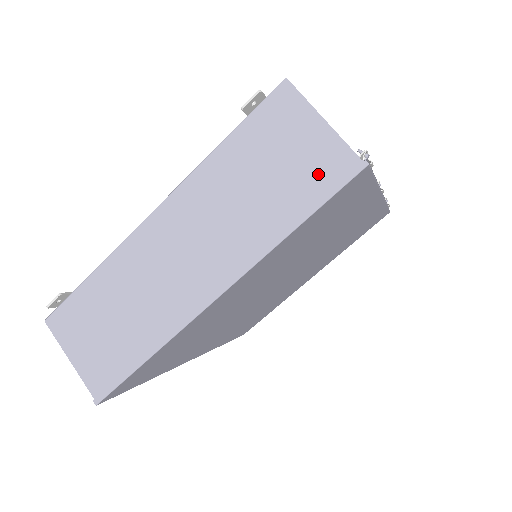
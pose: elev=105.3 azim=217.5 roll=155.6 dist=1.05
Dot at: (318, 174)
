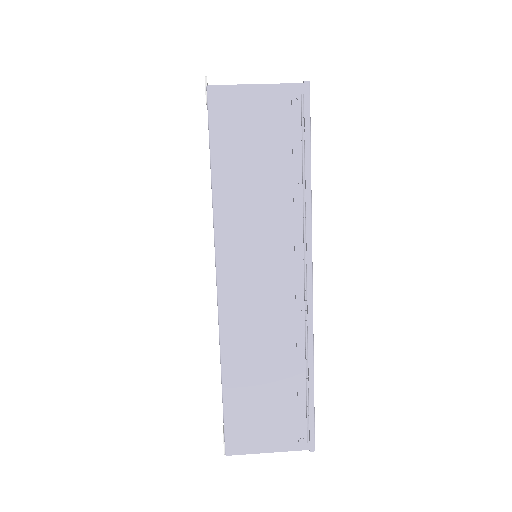
Dot at: occluded
